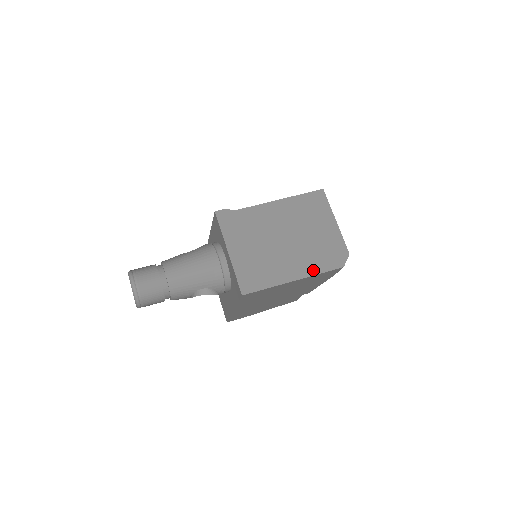
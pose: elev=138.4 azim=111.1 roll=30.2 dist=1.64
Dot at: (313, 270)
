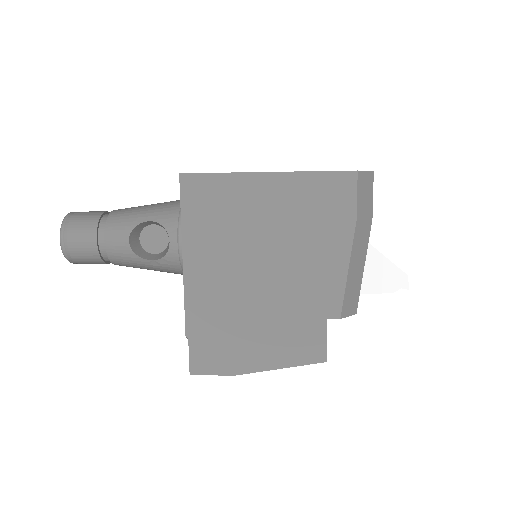
Dot at: (303, 172)
